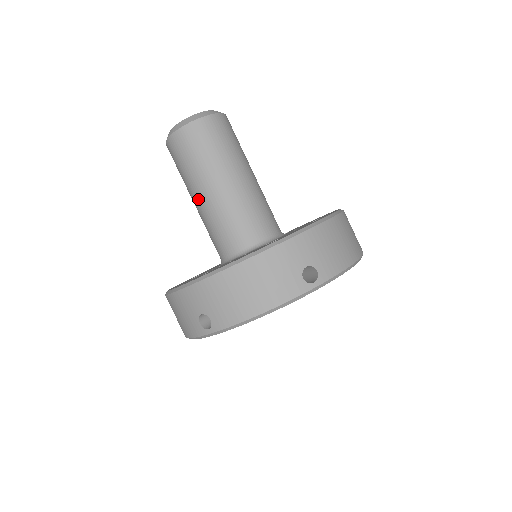
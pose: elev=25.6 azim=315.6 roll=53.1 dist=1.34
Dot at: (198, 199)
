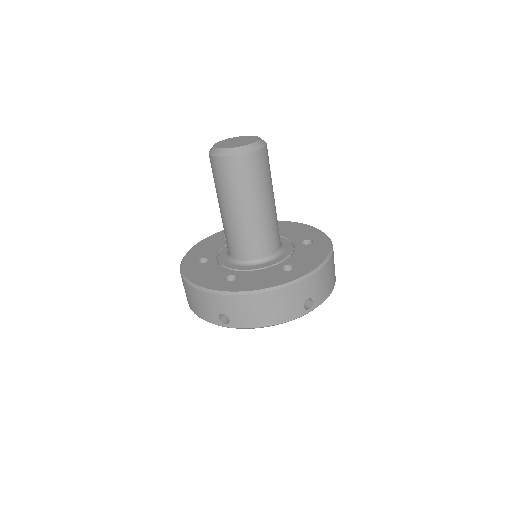
Dot at: occluded
